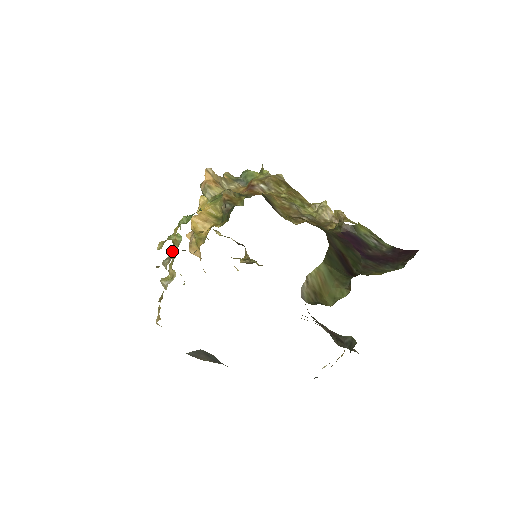
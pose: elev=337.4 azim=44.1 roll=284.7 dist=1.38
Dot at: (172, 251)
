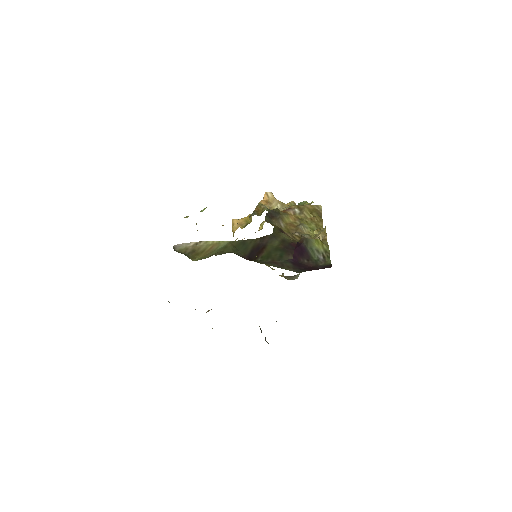
Dot at: occluded
